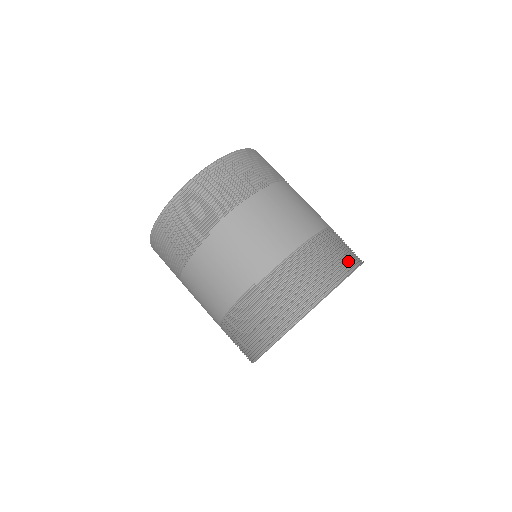
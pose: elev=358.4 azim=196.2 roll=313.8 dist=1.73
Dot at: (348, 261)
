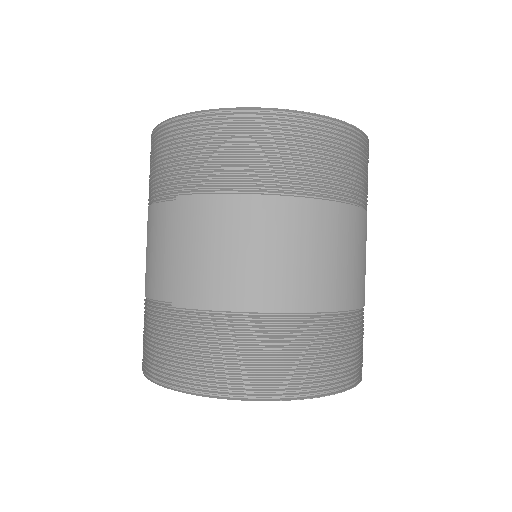
Dot at: (312, 379)
